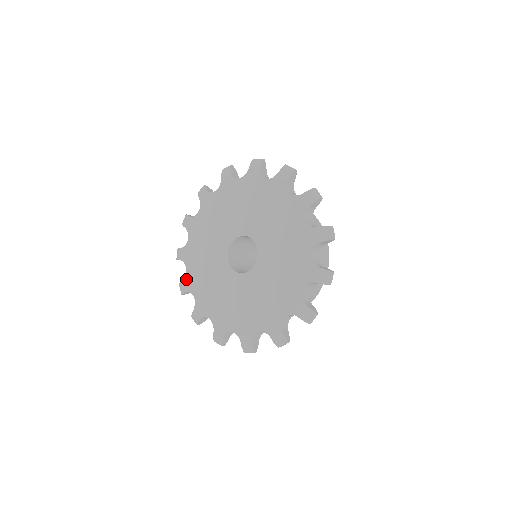
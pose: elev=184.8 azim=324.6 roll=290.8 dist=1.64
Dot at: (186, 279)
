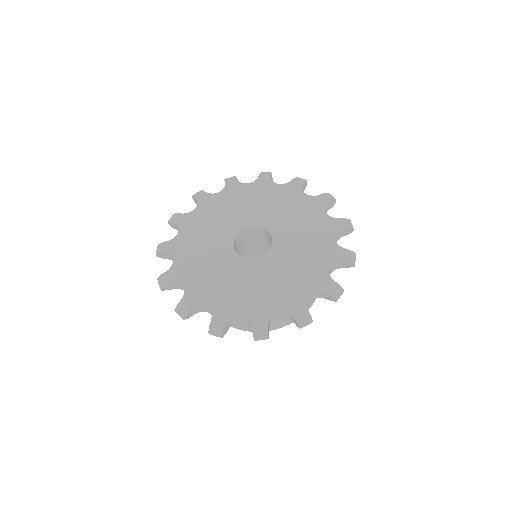
Dot at: (186, 215)
